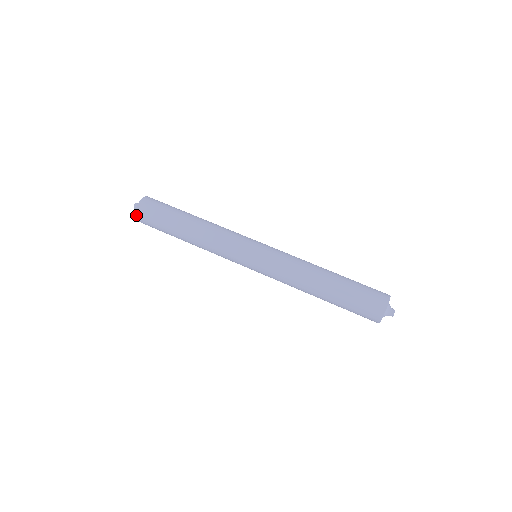
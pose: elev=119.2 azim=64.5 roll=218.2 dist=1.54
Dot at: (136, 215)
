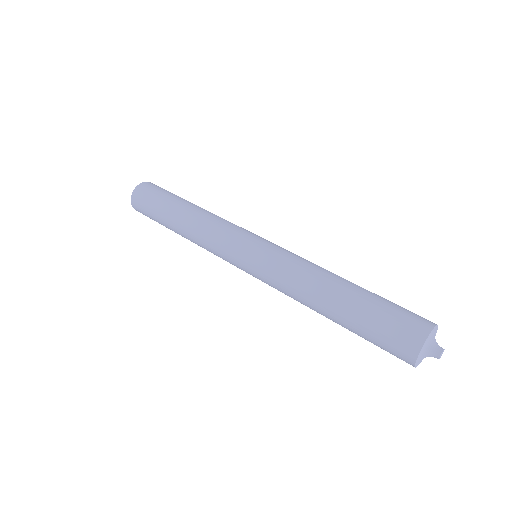
Dot at: (136, 188)
